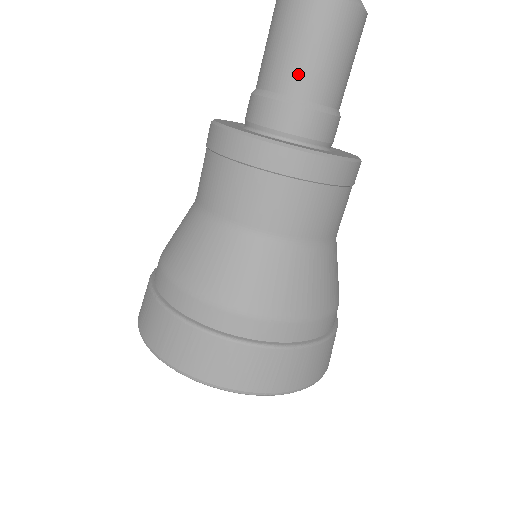
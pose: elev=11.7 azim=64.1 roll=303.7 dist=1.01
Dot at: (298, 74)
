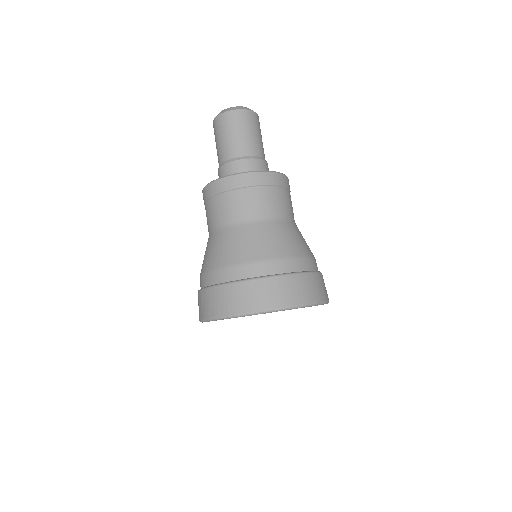
Dot at: (220, 153)
